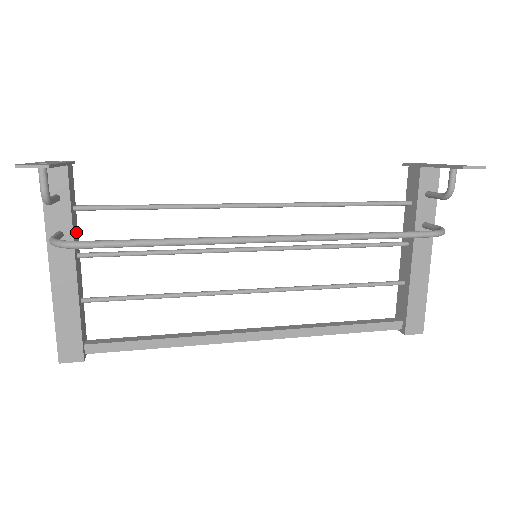
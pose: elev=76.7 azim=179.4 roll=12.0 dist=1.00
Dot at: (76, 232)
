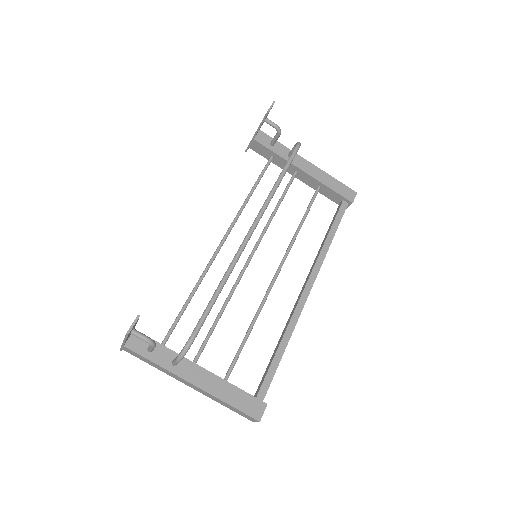
Dot at: occluded
